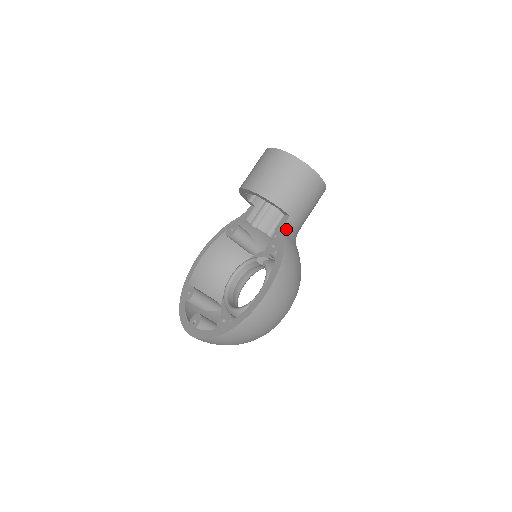
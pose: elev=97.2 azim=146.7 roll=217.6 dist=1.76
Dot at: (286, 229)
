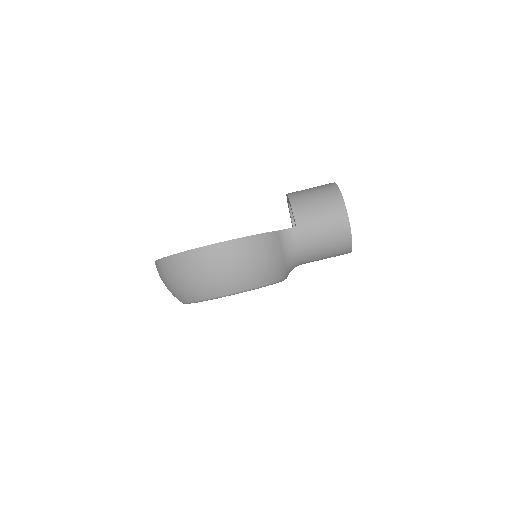
Dot at: (284, 232)
